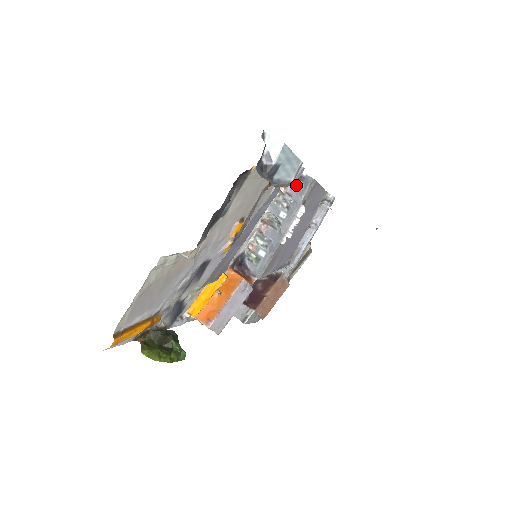
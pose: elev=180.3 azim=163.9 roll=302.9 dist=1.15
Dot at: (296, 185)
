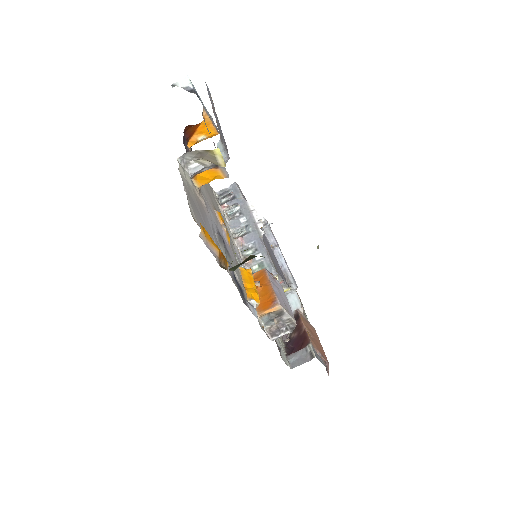
Dot at: (231, 199)
